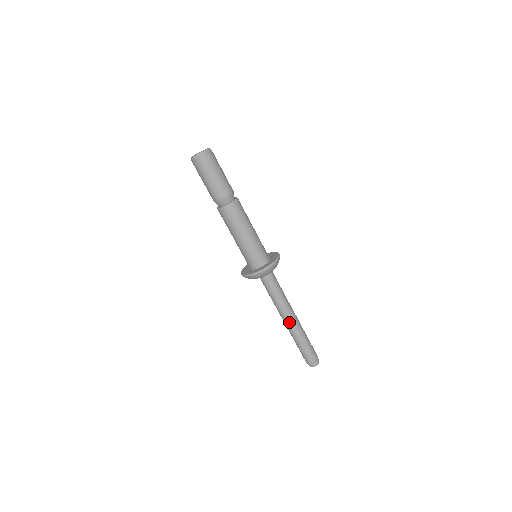
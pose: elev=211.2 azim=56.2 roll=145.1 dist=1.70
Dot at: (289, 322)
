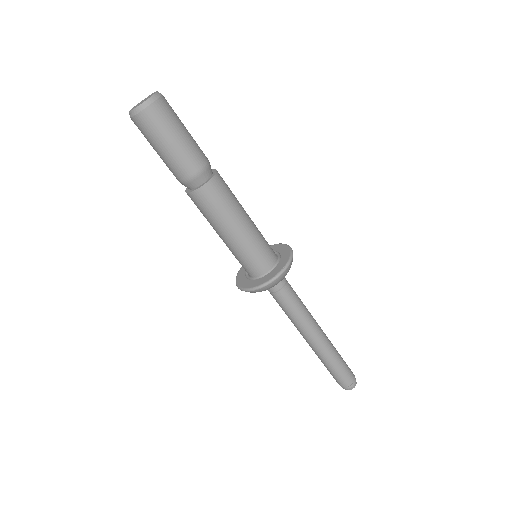
Dot at: (316, 339)
